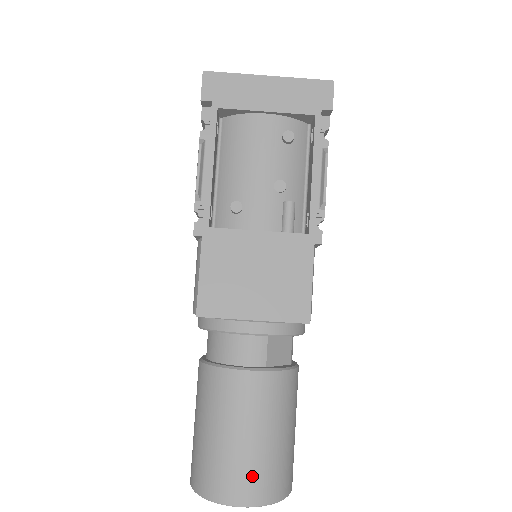
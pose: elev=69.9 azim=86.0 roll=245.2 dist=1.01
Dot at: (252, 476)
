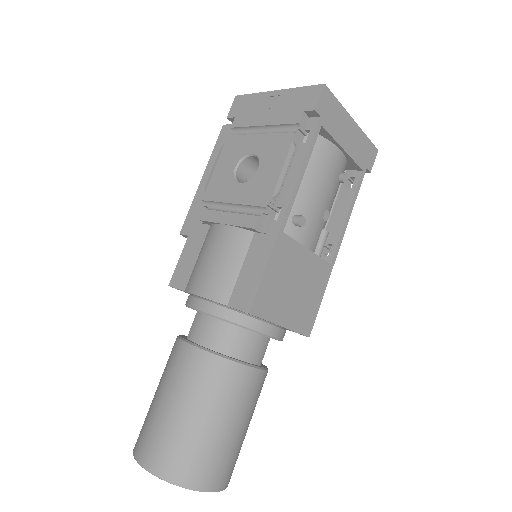
Dot at: (229, 463)
